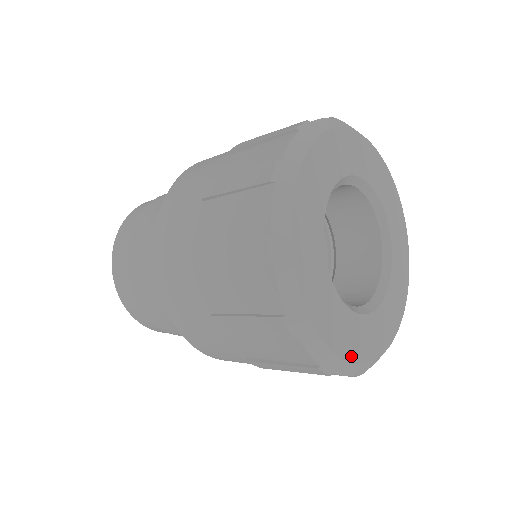
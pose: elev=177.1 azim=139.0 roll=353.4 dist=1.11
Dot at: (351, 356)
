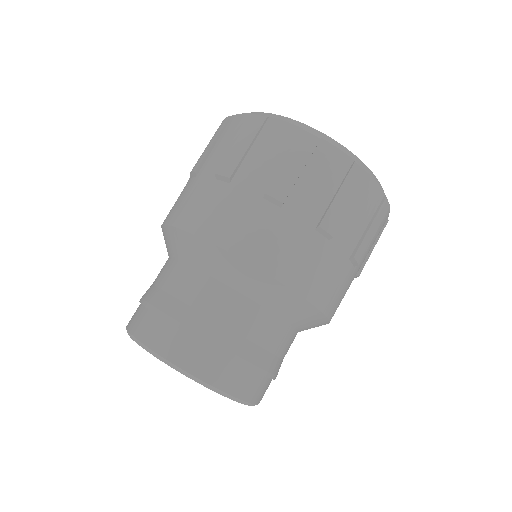
Dot at: occluded
